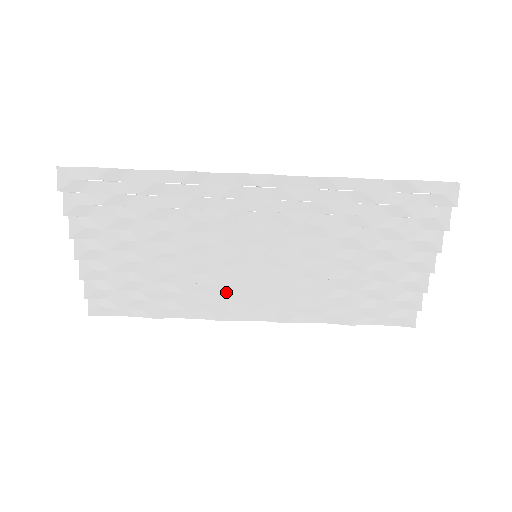
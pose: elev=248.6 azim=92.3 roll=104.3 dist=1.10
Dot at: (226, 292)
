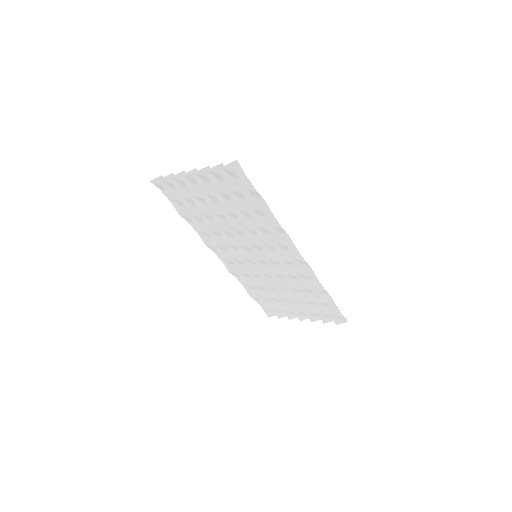
Dot at: (224, 244)
